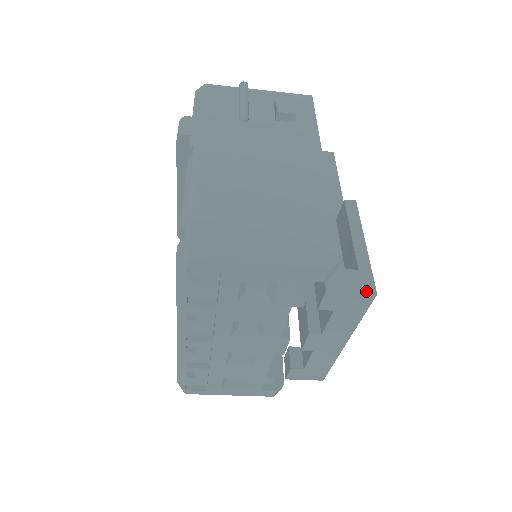
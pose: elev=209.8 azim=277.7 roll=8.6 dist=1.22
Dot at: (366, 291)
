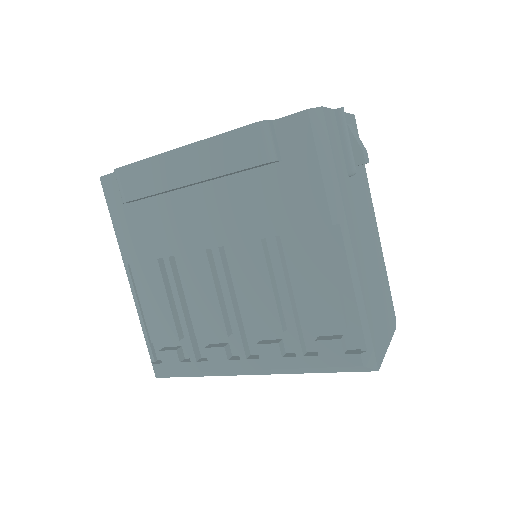
Dot at: occluded
